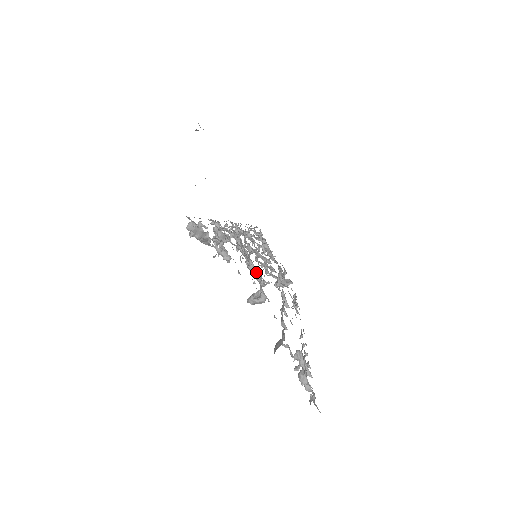
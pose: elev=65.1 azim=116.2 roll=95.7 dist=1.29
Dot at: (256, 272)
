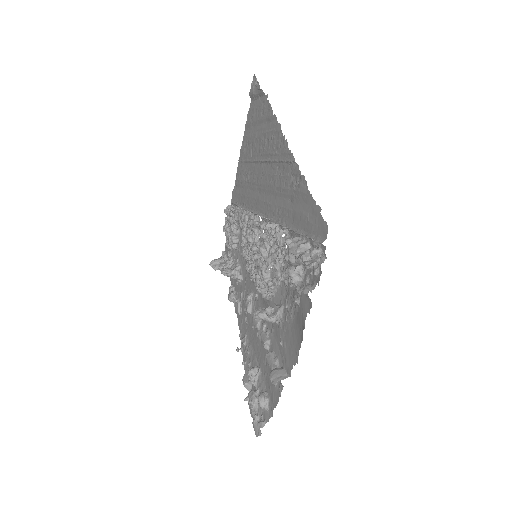
Dot at: (276, 288)
